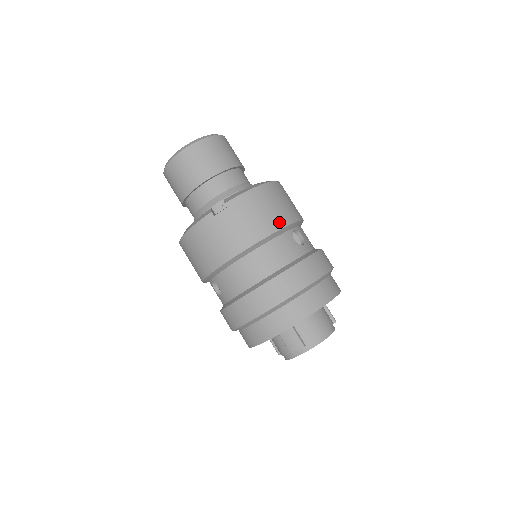
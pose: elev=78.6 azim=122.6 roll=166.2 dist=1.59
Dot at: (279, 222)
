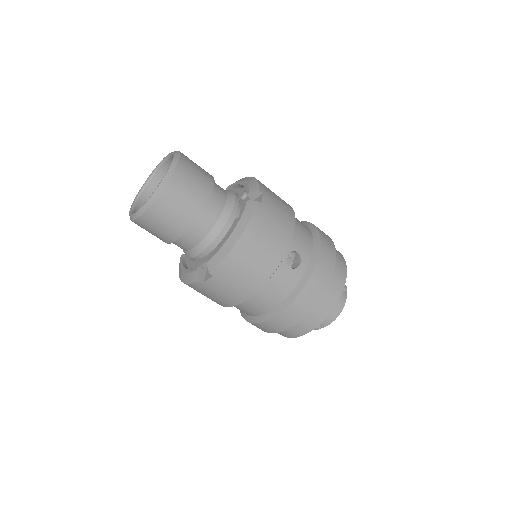
Dot at: (269, 267)
